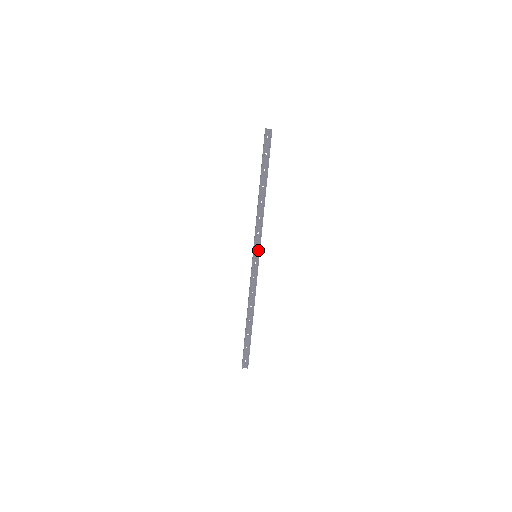
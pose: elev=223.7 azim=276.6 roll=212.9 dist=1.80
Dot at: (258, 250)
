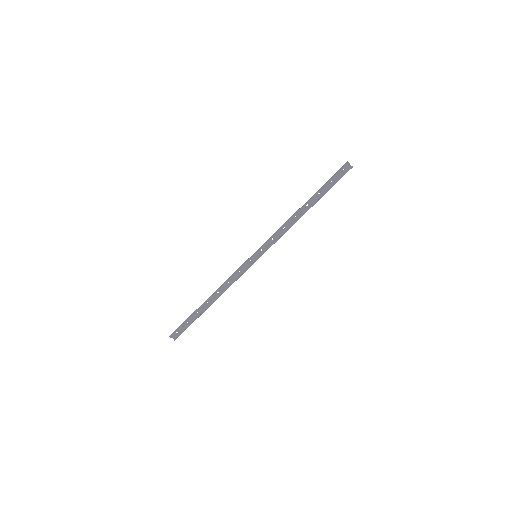
Dot at: (261, 252)
